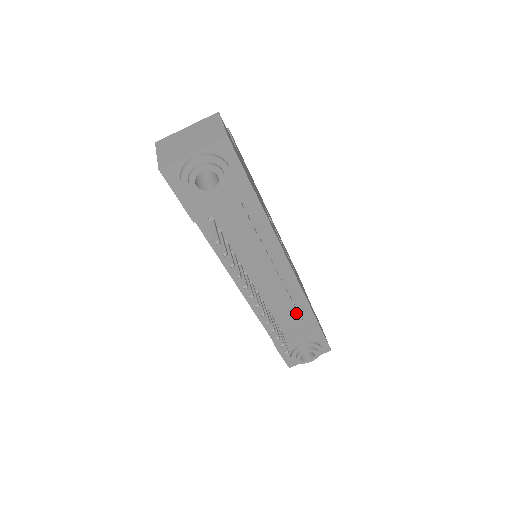
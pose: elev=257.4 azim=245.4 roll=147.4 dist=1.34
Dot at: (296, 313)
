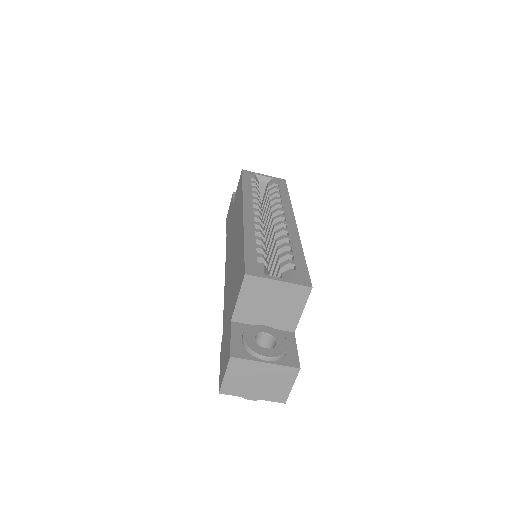
Dot at: occluded
